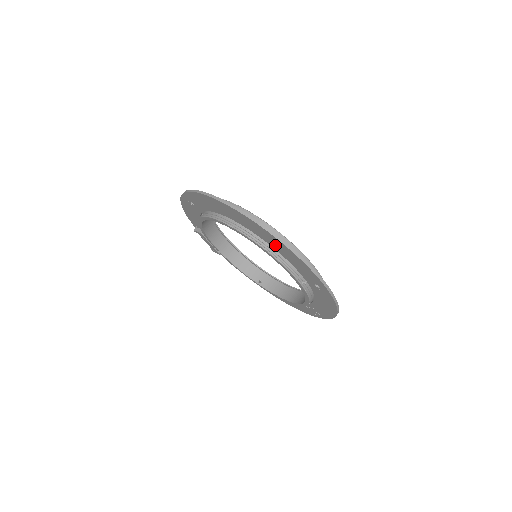
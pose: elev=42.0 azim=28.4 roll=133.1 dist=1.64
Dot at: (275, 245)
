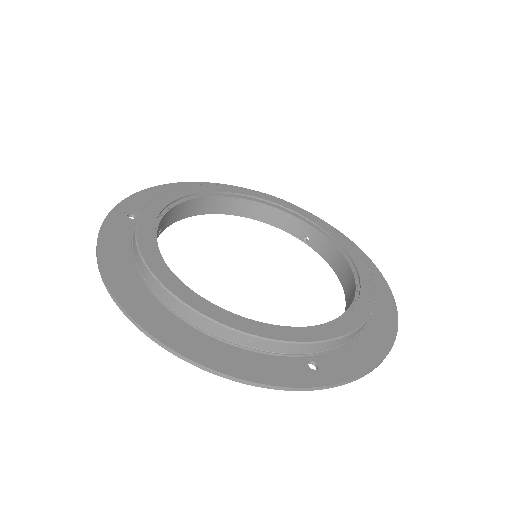
Dot at: (207, 343)
